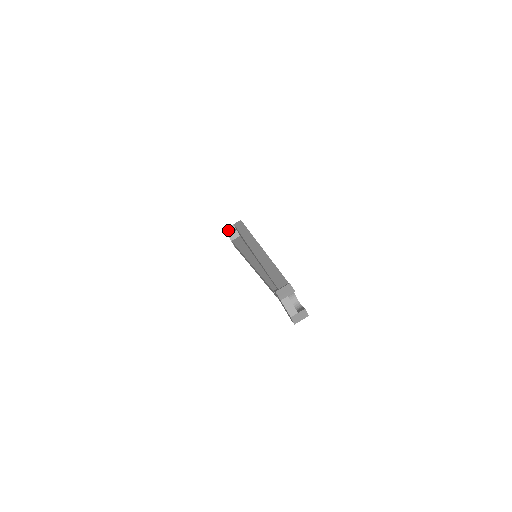
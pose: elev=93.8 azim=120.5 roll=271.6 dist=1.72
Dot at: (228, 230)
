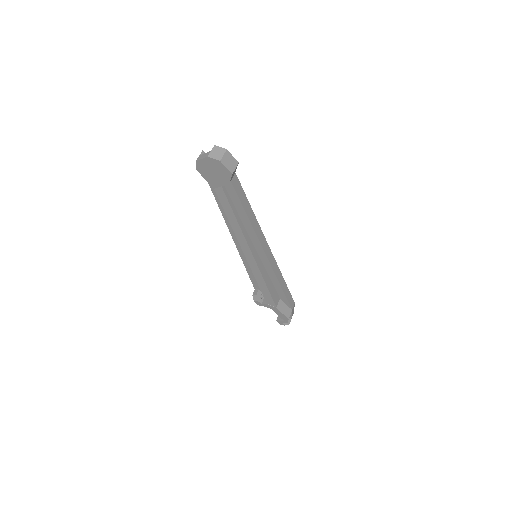
Dot at: (254, 297)
